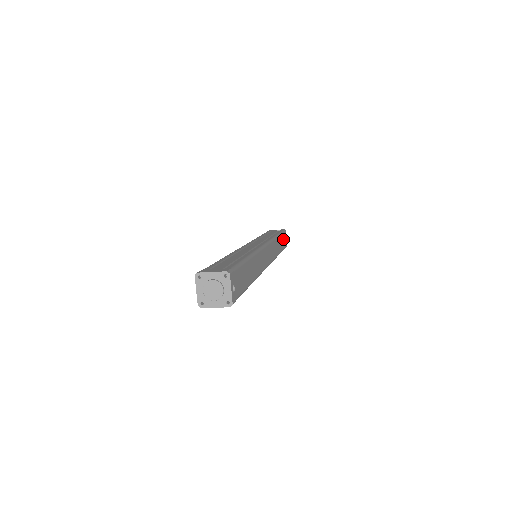
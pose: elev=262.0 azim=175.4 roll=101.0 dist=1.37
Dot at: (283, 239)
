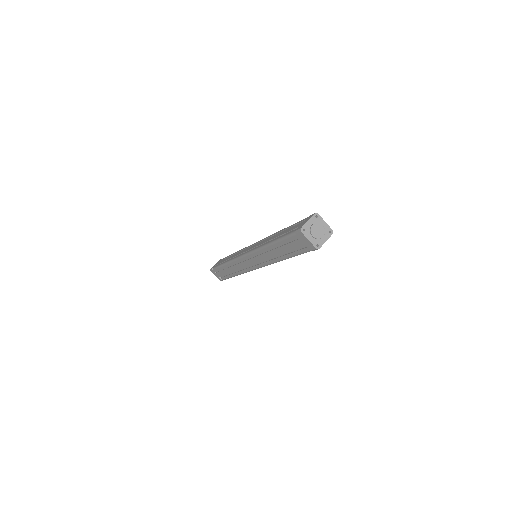
Dot at: occluded
